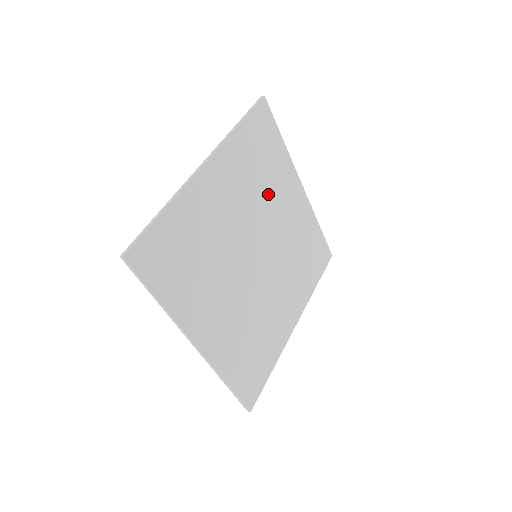
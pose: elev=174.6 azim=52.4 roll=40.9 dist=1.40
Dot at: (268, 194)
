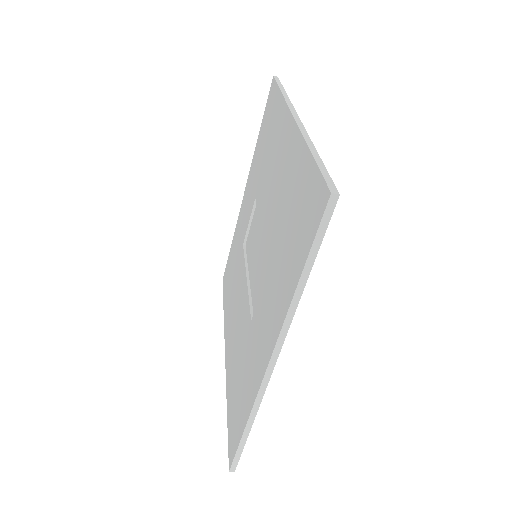
Dot at: occluded
